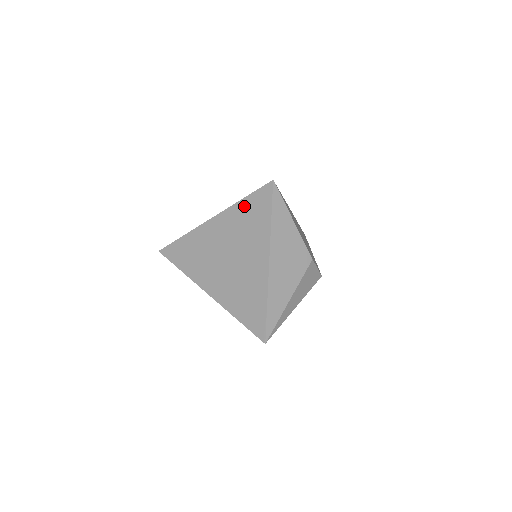
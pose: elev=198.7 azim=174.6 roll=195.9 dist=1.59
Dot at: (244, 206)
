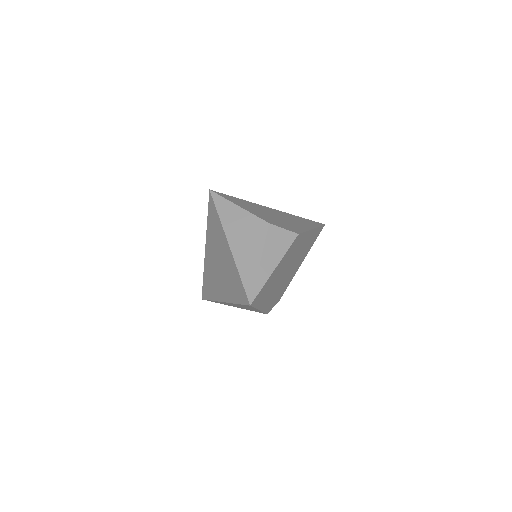
Dot at: (209, 222)
